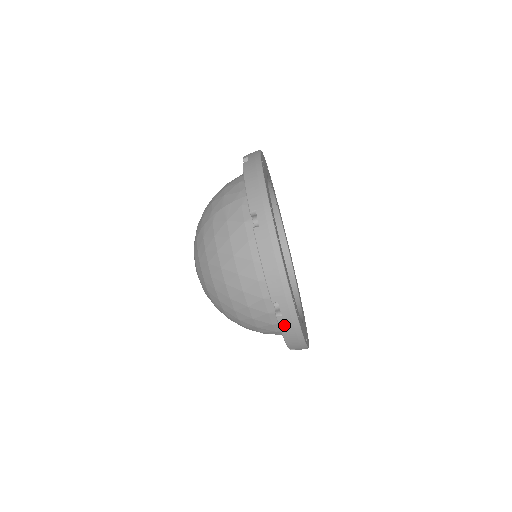
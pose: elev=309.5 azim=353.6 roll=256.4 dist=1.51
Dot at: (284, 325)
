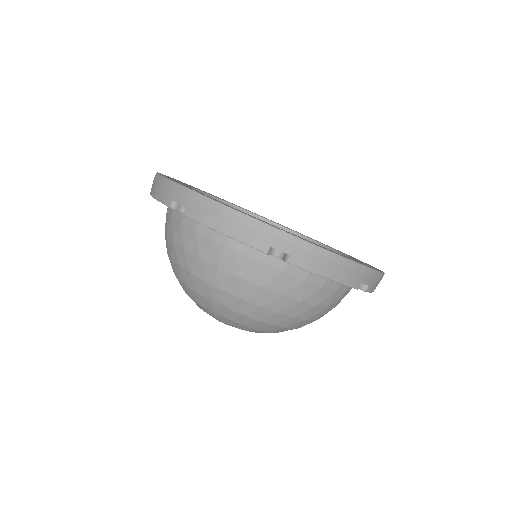
Dot at: (373, 288)
